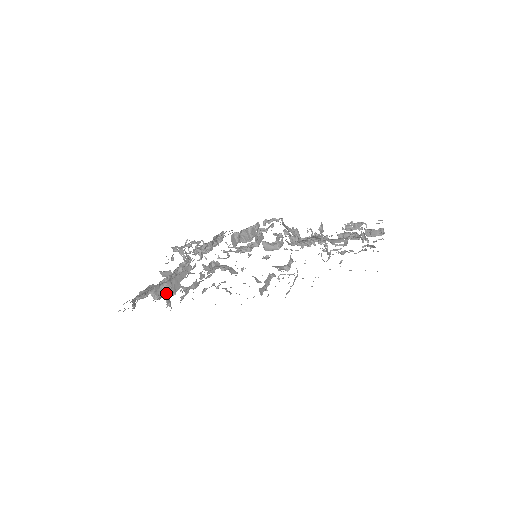
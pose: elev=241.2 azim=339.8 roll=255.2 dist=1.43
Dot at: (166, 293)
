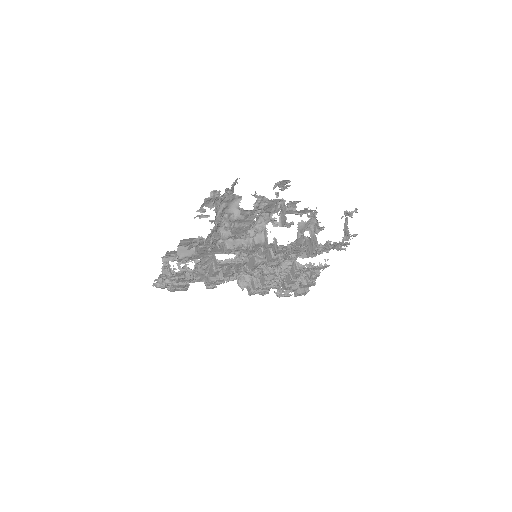
Dot at: (216, 231)
